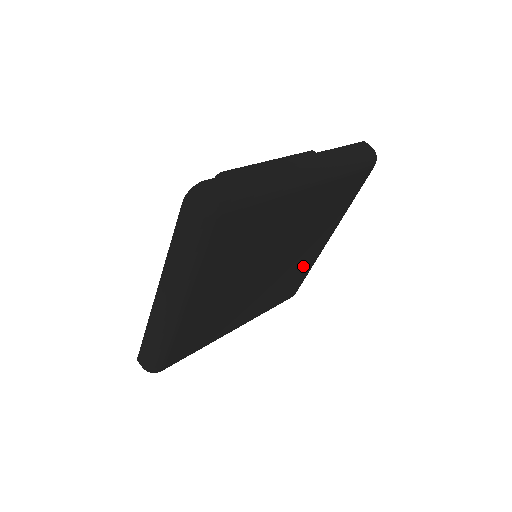
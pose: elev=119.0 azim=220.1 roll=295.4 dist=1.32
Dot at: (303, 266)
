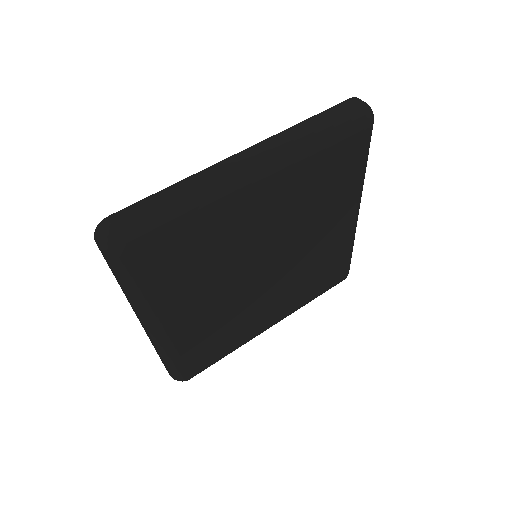
Dot at: (243, 331)
